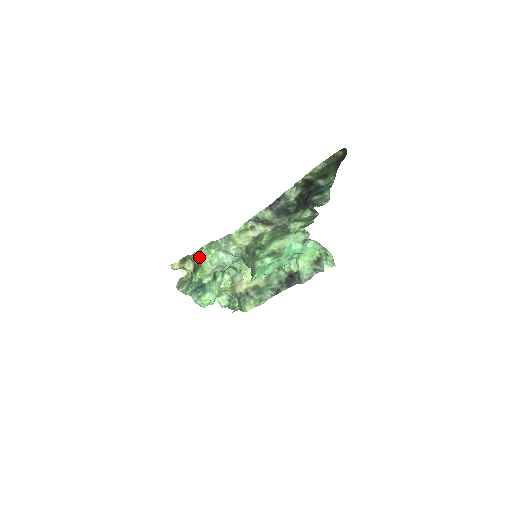
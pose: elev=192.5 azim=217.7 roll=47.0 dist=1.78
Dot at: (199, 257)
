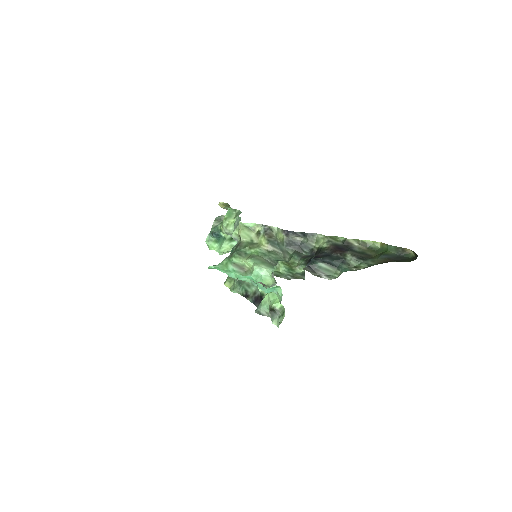
Dot at: (227, 214)
